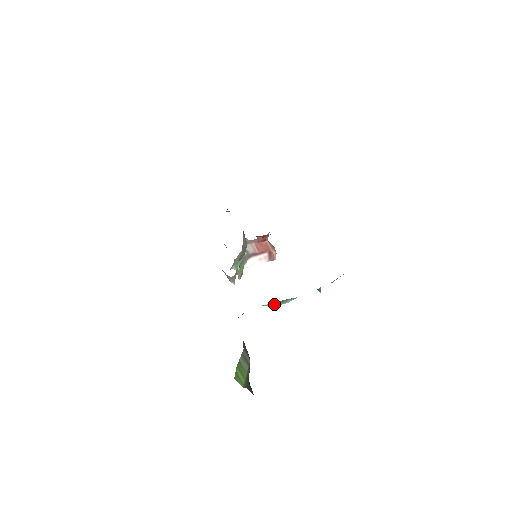
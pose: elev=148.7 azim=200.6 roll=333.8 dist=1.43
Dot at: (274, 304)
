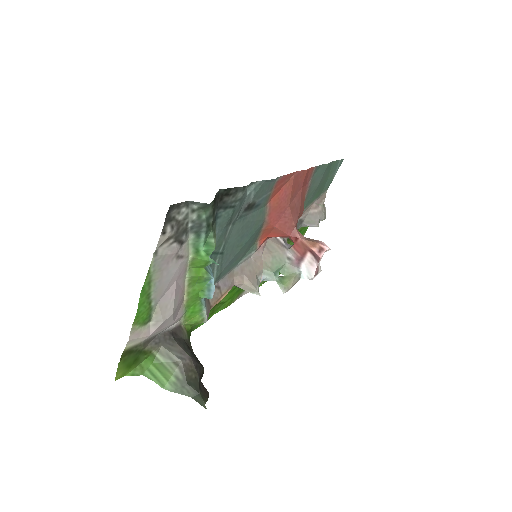
Dot at: (201, 294)
